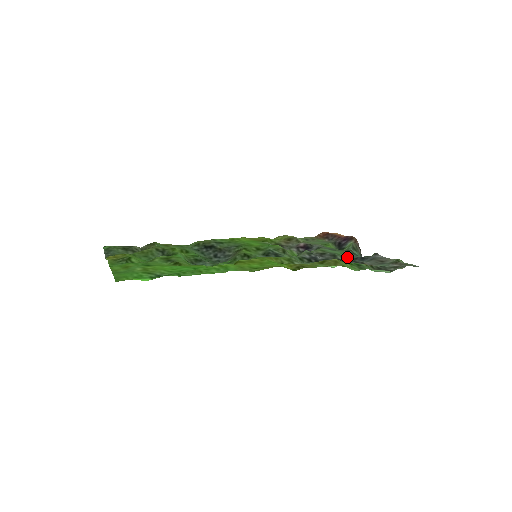
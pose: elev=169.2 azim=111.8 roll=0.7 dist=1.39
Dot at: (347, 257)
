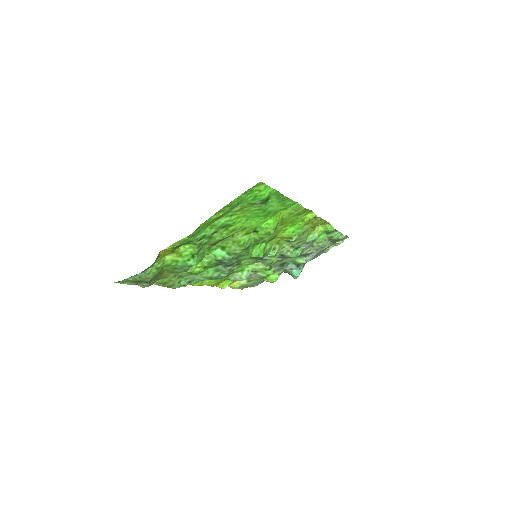
Dot at: (297, 262)
